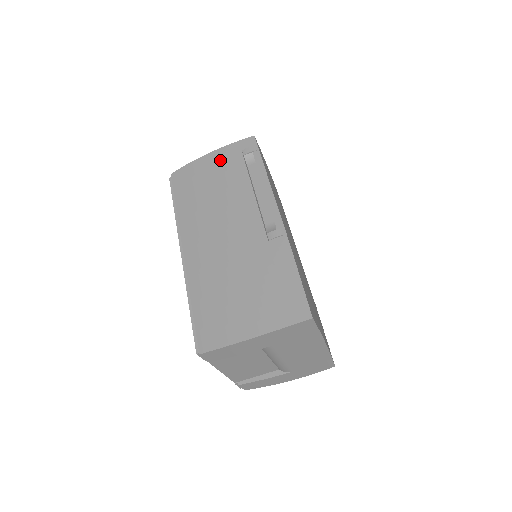
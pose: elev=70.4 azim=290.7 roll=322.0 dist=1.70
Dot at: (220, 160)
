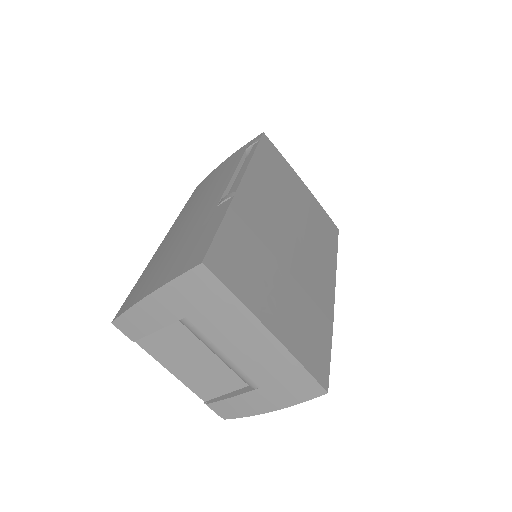
Dot at: (228, 161)
